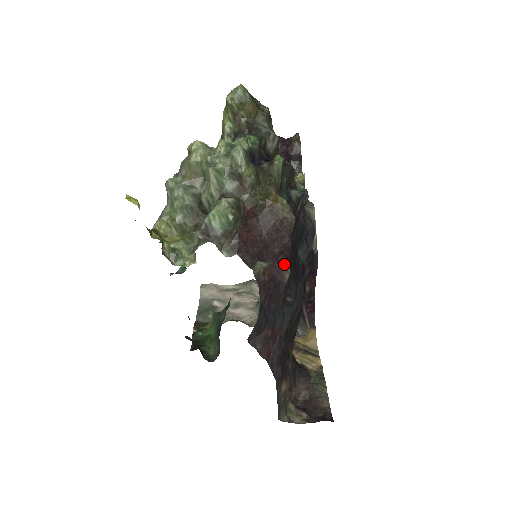
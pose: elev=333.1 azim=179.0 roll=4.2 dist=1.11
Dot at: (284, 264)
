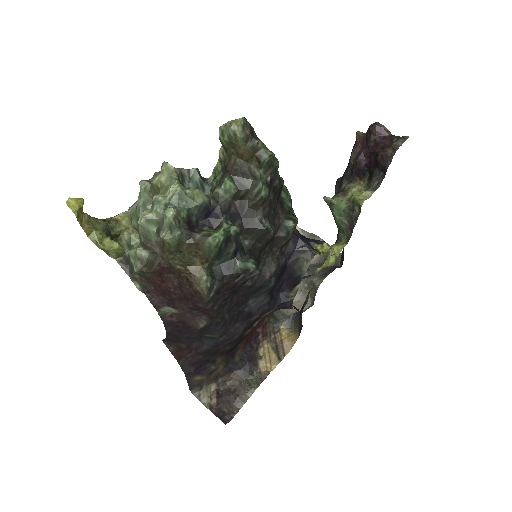
Dot at: (200, 316)
